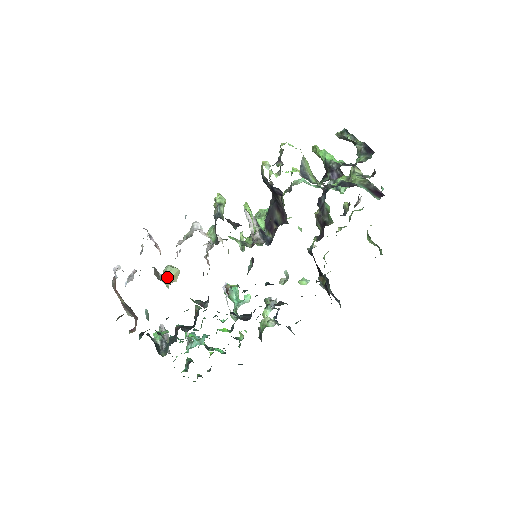
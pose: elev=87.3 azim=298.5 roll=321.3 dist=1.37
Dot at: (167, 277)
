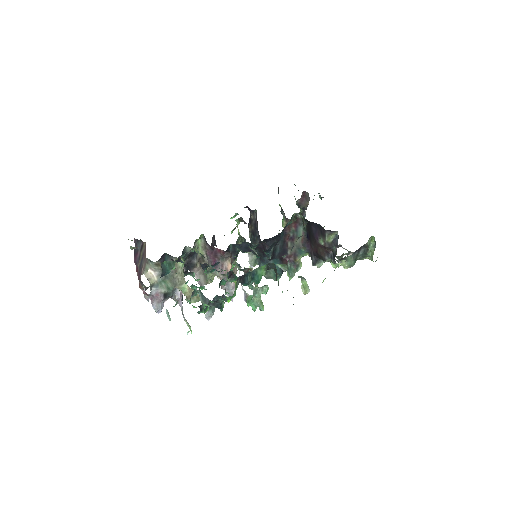
Dot at: occluded
